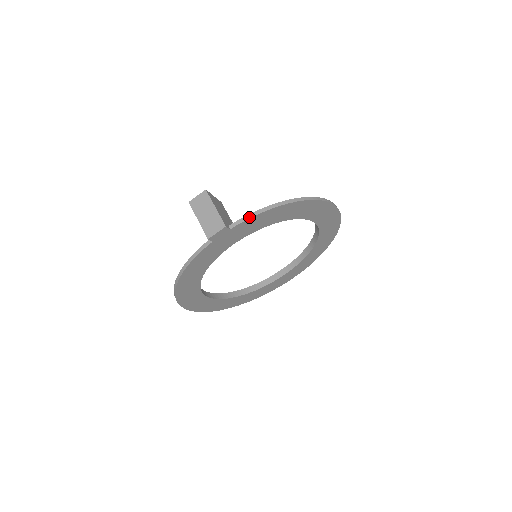
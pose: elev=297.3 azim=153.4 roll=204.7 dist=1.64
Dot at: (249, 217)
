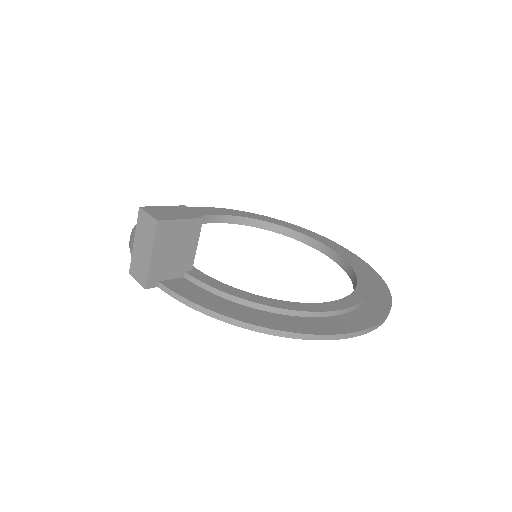
Dot at: (181, 301)
